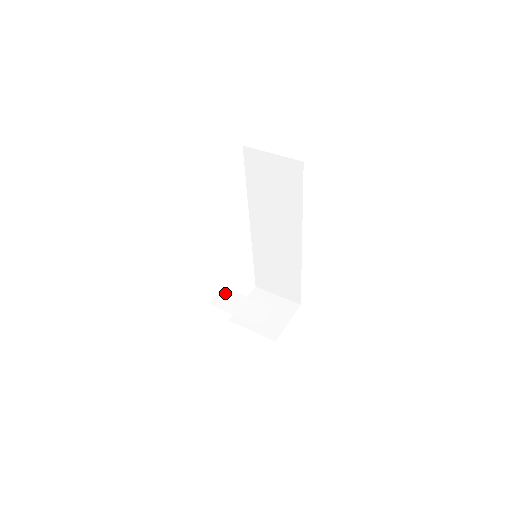
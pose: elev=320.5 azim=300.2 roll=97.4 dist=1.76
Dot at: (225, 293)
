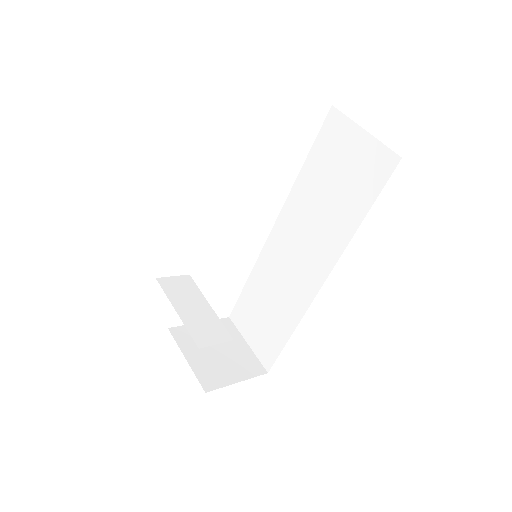
Dot at: (186, 282)
